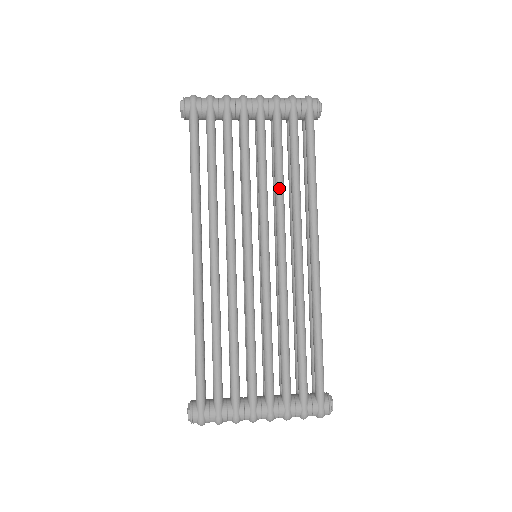
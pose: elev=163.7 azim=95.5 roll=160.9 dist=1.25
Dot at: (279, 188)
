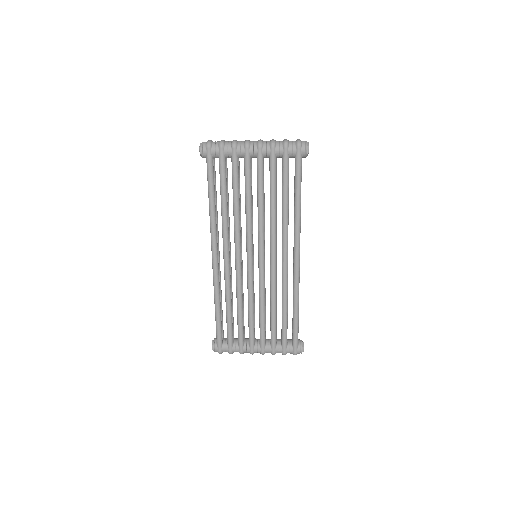
Dot at: (272, 214)
